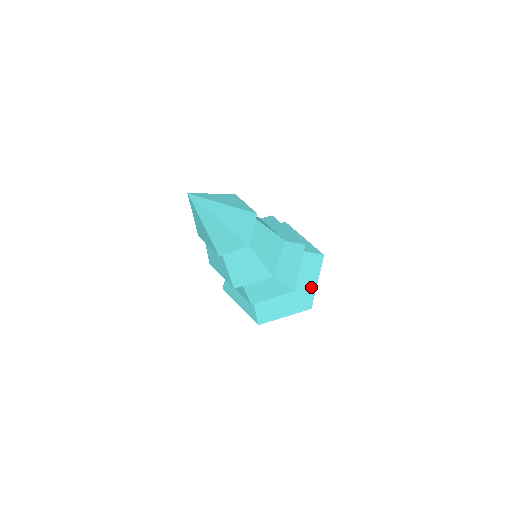
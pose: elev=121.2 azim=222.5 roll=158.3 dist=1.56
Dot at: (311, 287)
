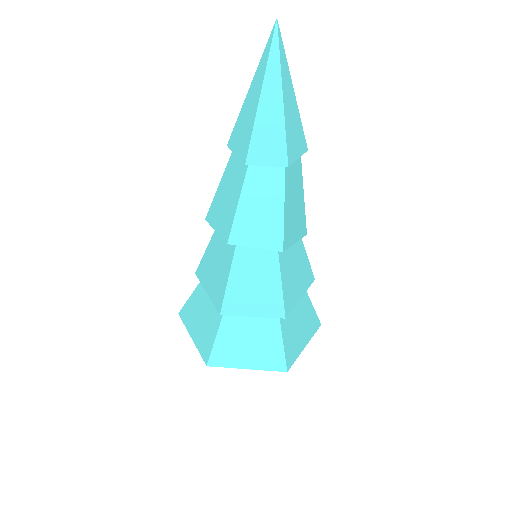
Dot at: (297, 344)
